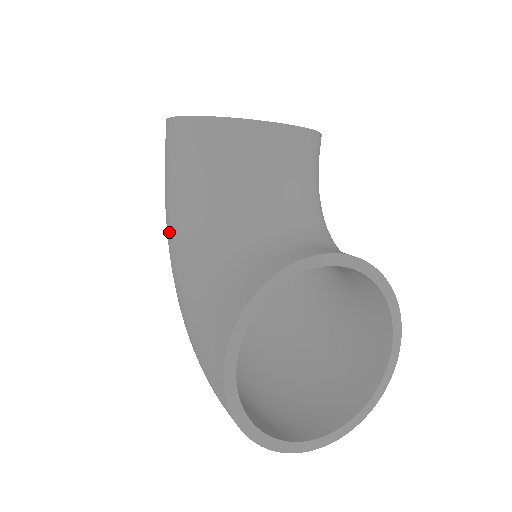
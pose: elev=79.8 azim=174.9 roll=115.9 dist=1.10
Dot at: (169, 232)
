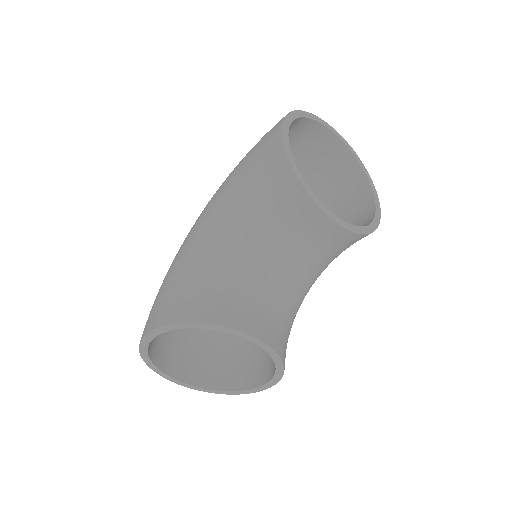
Dot at: (216, 195)
